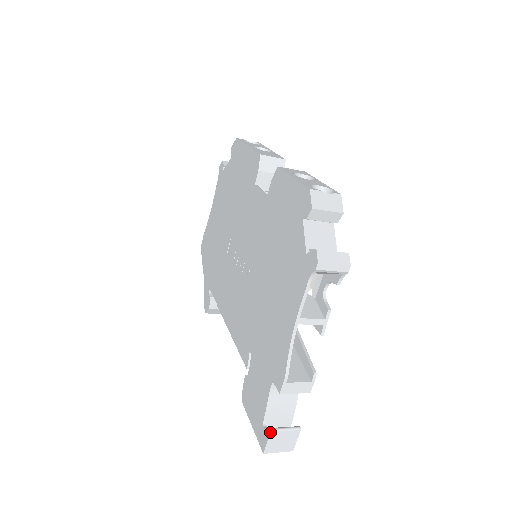
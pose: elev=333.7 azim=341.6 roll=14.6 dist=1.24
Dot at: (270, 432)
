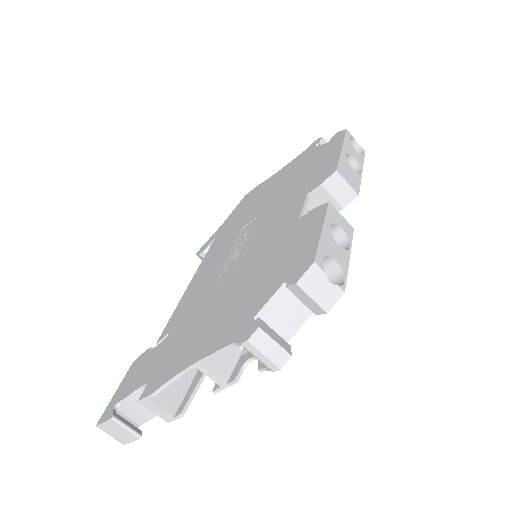
Dot at: (110, 418)
